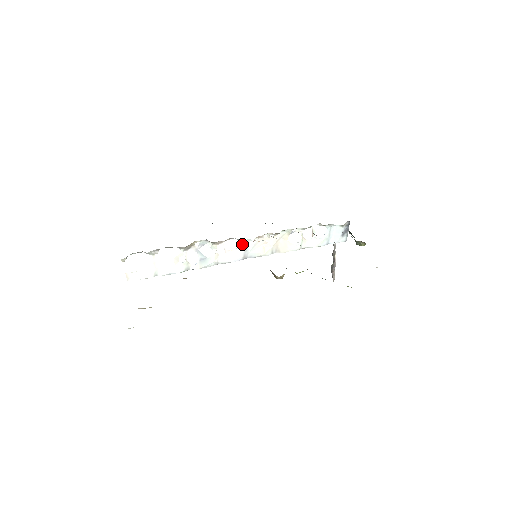
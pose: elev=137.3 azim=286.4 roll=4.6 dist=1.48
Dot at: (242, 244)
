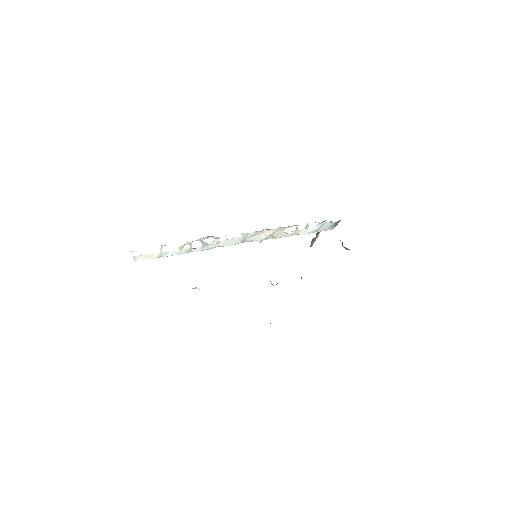
Dot at: (243, 235)
